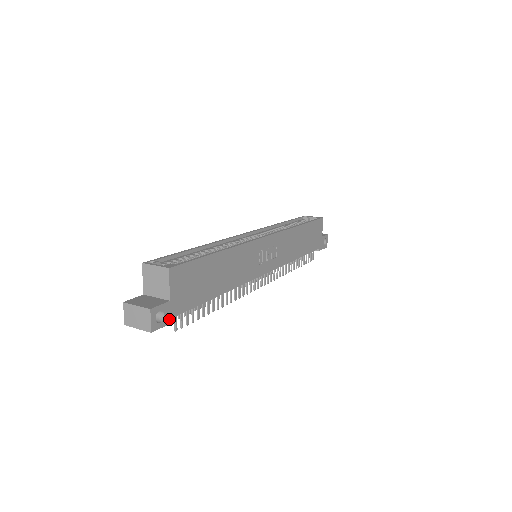
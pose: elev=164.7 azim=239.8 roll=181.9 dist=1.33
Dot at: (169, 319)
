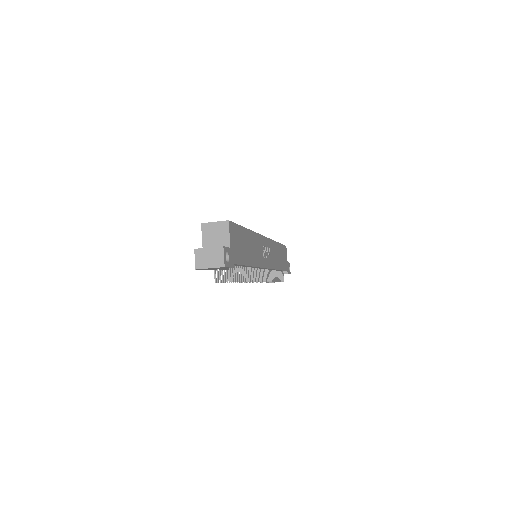
Dot at: (231, 263)
